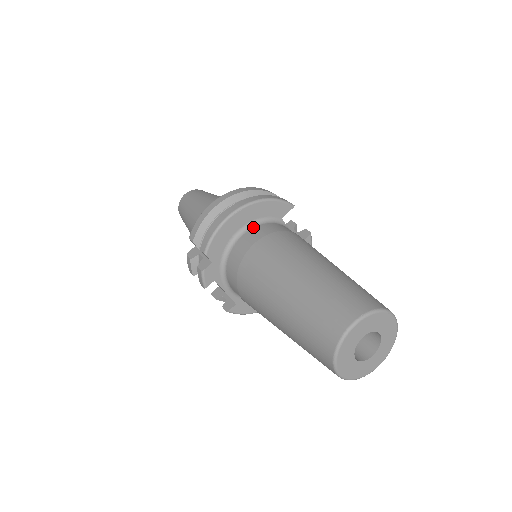
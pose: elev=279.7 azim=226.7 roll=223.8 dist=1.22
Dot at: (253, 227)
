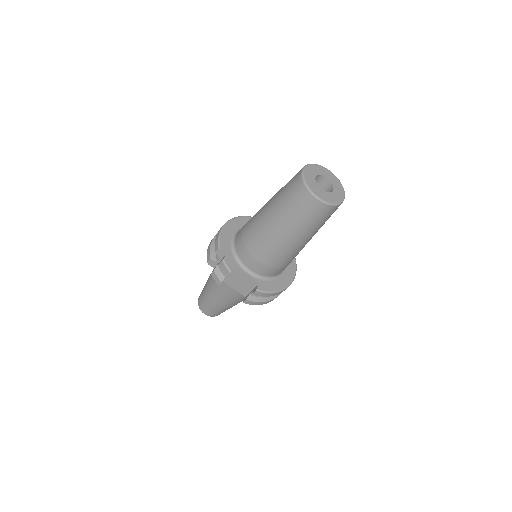
Dot at: occluded
